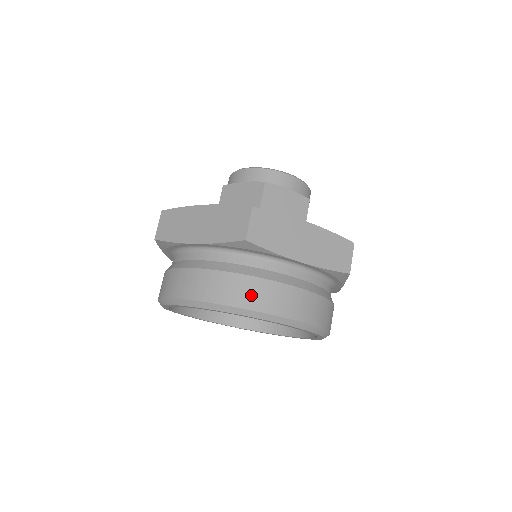
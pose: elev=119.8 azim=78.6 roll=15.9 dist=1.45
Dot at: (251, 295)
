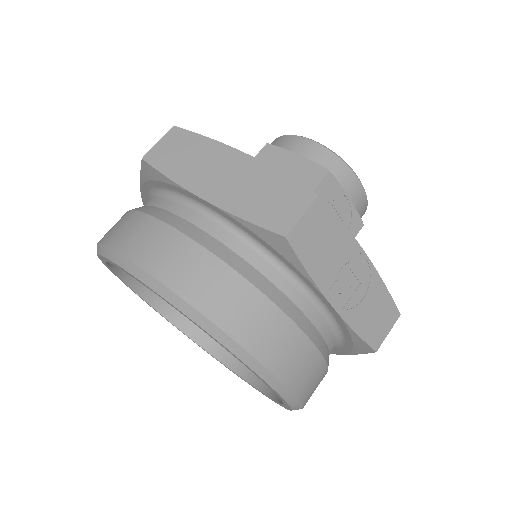
Dot at: (126, 233)
